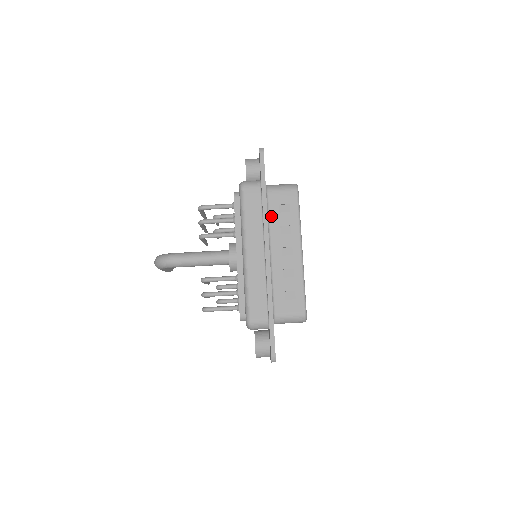
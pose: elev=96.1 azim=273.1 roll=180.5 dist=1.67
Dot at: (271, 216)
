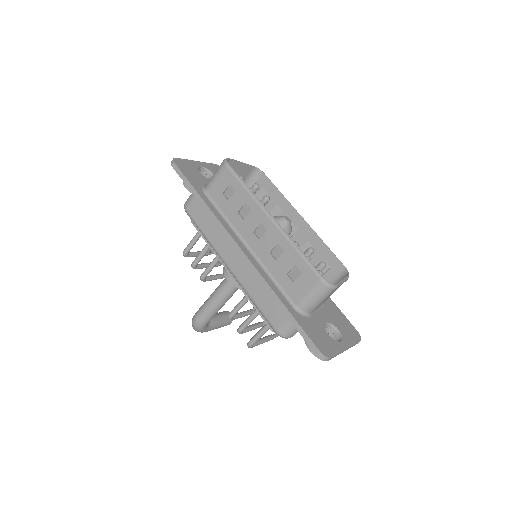
Dot at: (224, 211)
